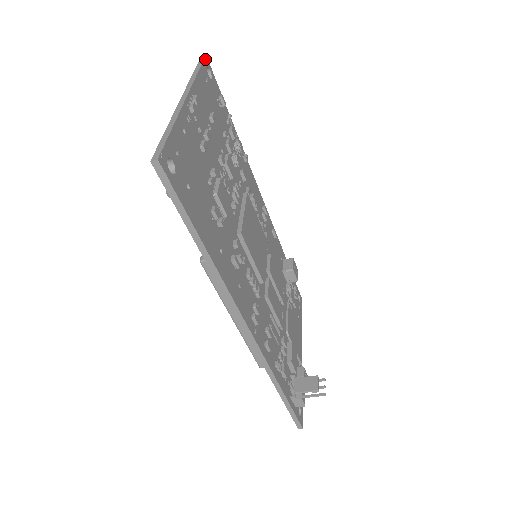
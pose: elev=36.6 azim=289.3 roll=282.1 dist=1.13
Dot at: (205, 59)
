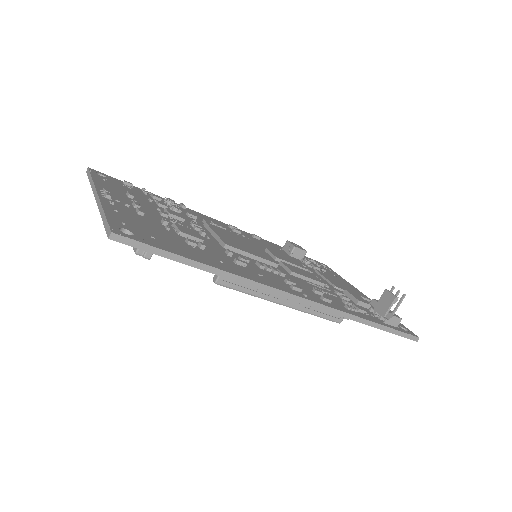
Dot at: (90, 170)
